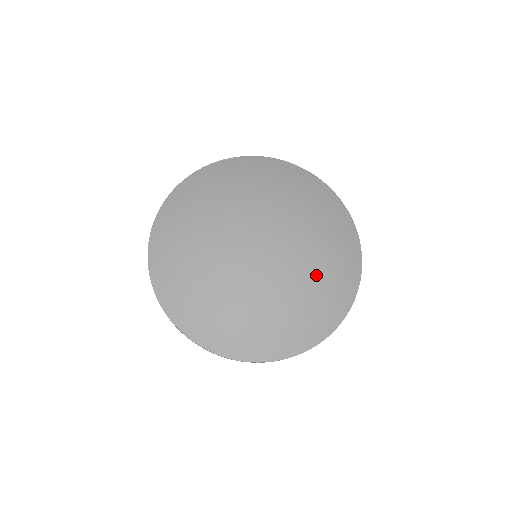
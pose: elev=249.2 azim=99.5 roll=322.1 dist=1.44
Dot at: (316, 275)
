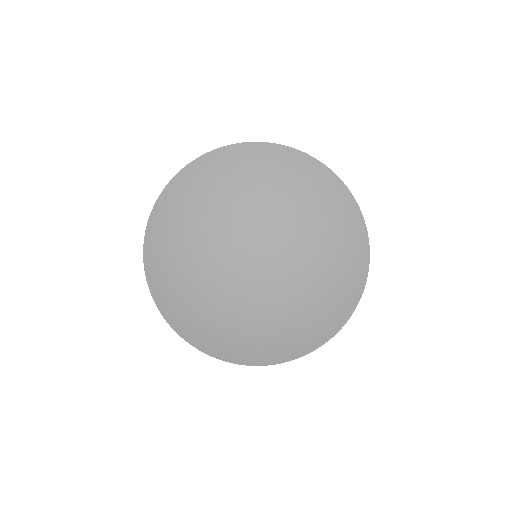
Dot at: (316, 233)
